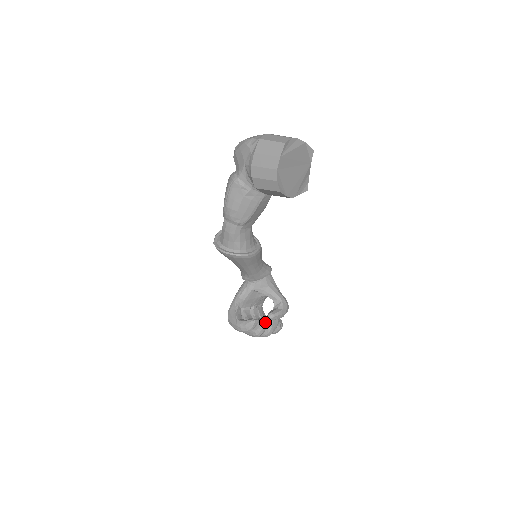
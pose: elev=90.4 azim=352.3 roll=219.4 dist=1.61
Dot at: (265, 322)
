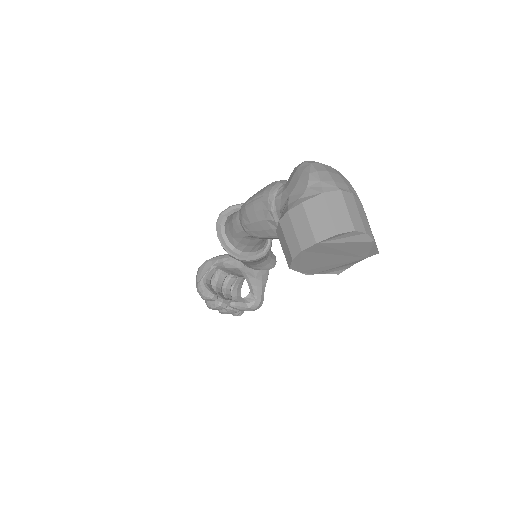
Dot at: (222, 305)
